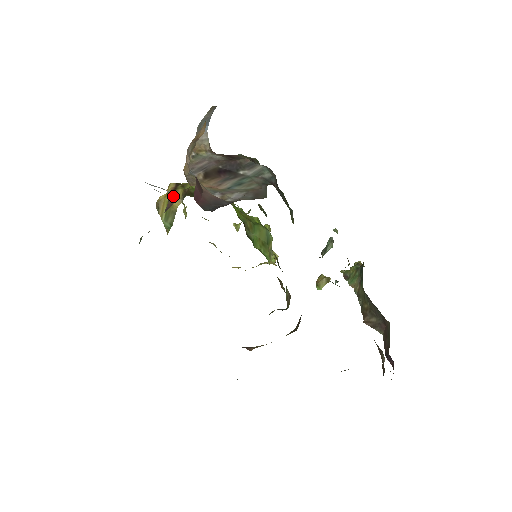
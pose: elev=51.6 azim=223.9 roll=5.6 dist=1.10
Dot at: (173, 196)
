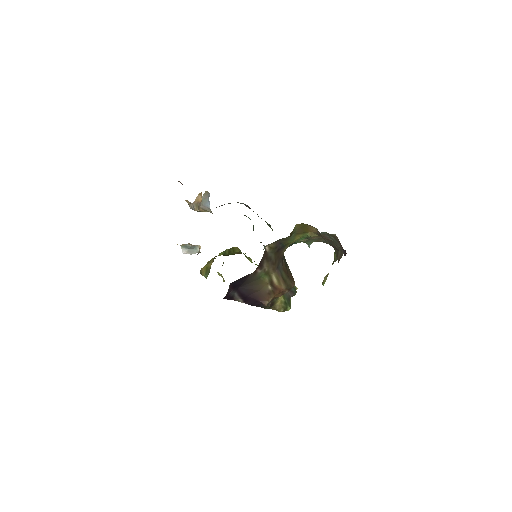
Dot at: (200, 247)
